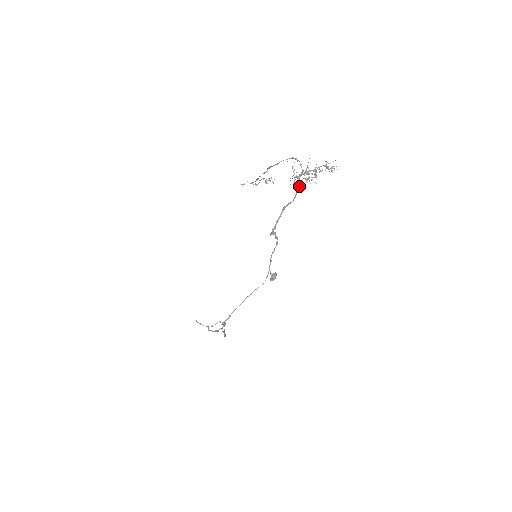
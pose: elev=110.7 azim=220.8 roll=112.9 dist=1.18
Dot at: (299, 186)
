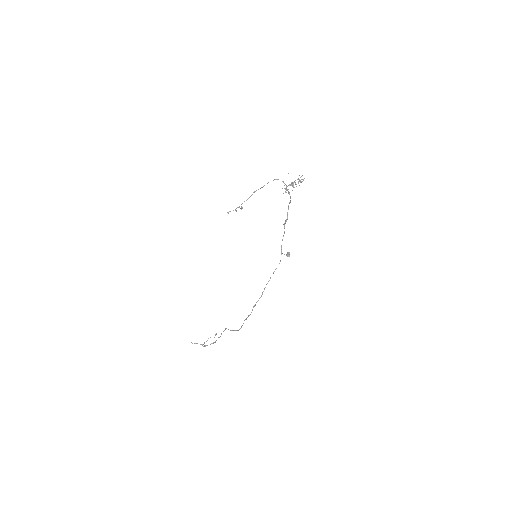
Dot at: (289, 193)
